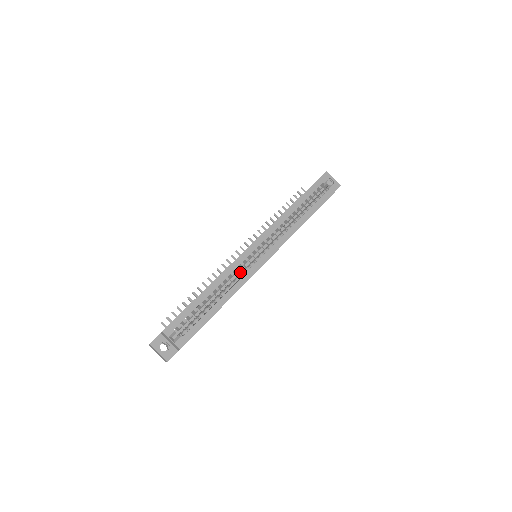
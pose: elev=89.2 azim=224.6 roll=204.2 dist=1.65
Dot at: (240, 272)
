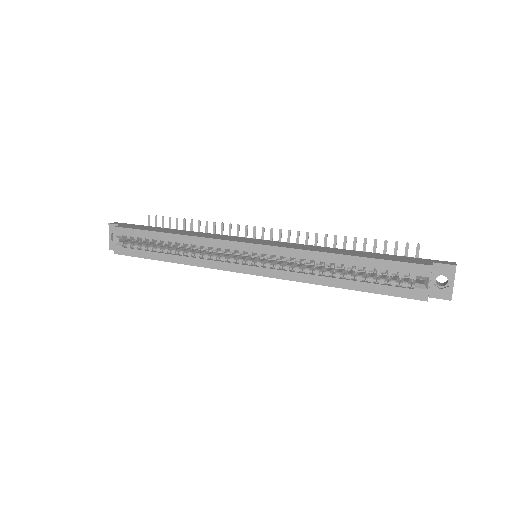
Dot at: occluded
